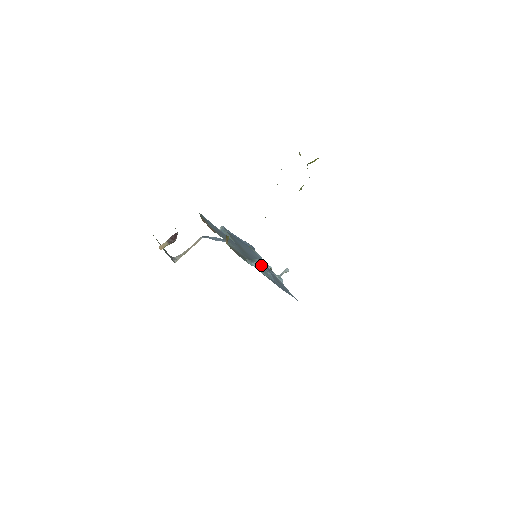
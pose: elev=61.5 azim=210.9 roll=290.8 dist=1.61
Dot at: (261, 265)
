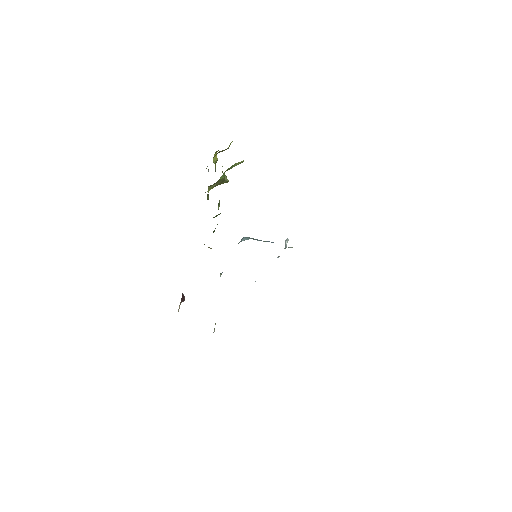
Dot at: (250, 238)
